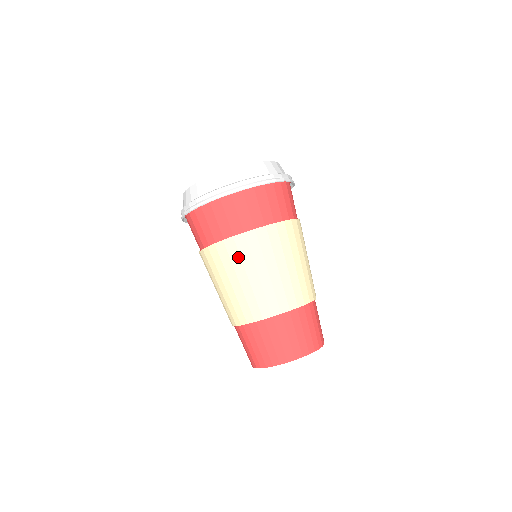
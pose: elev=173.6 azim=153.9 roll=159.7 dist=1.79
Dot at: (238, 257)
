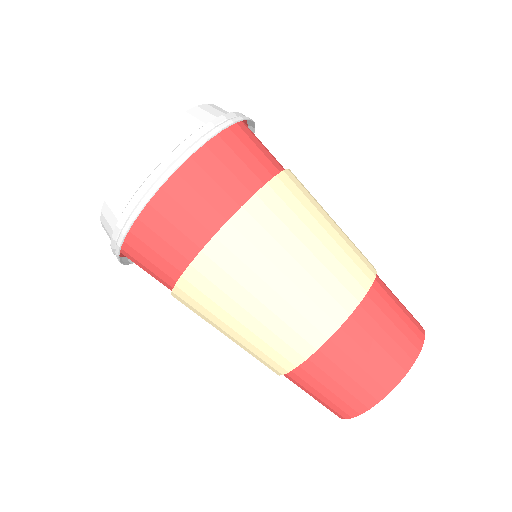
Dot at: (304, 197)
